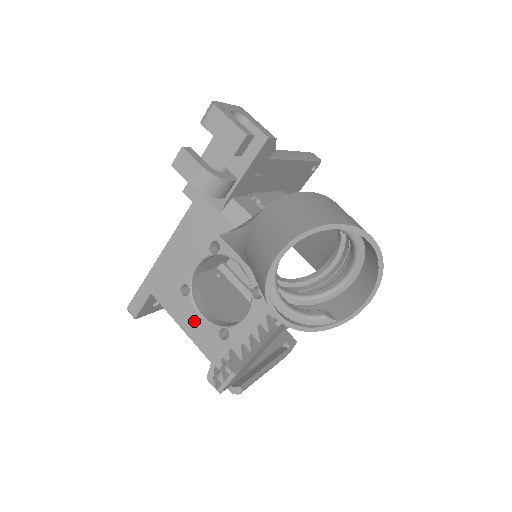
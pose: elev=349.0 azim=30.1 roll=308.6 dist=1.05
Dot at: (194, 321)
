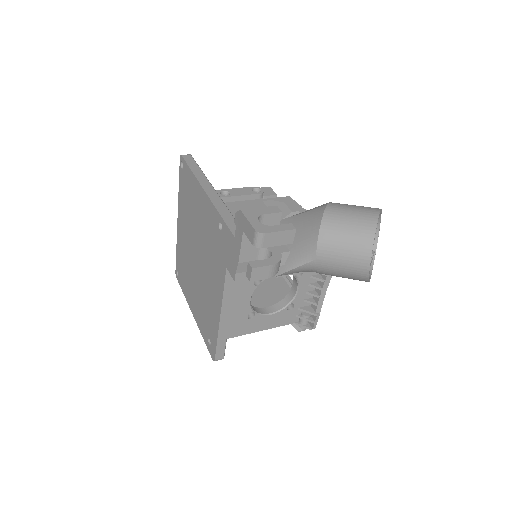
Dot at: (268, 320)
